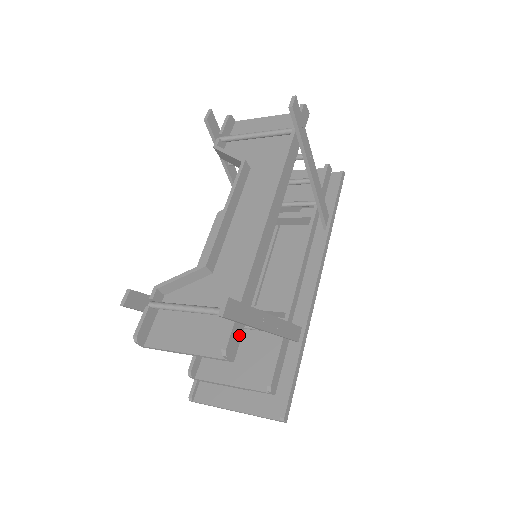
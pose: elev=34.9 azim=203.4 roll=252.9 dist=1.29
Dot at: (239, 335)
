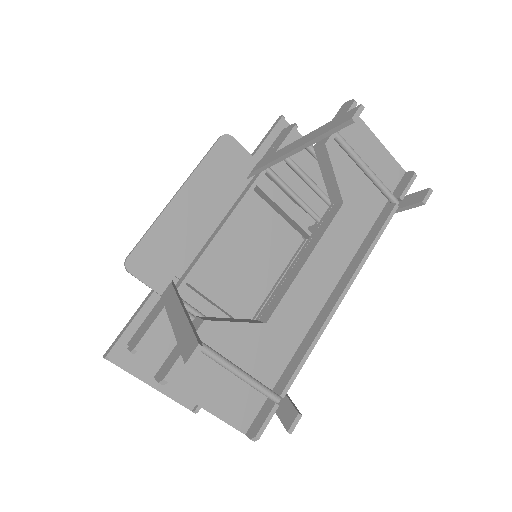
Dot at: (263, 413)
